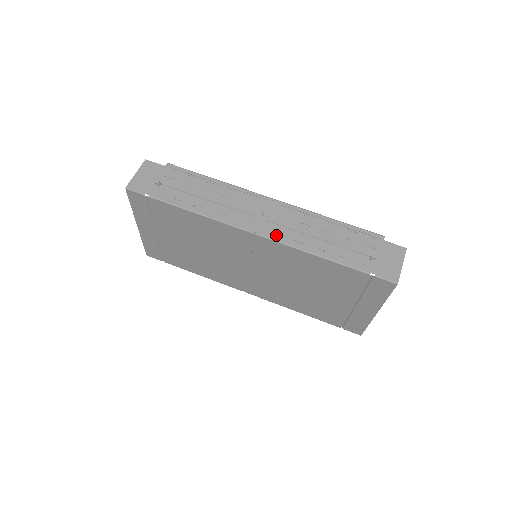
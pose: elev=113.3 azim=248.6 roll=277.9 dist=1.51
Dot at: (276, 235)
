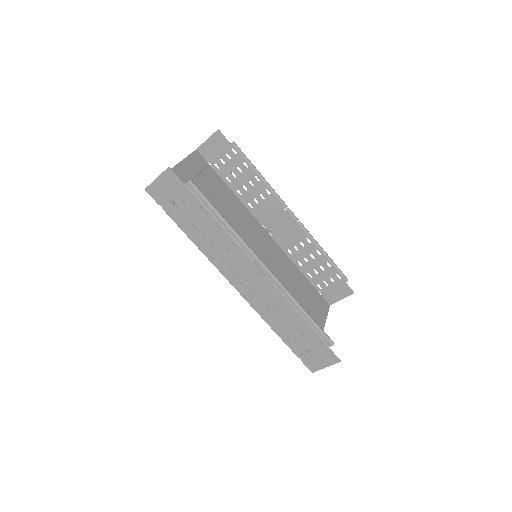
Dot at: (249, 297)
